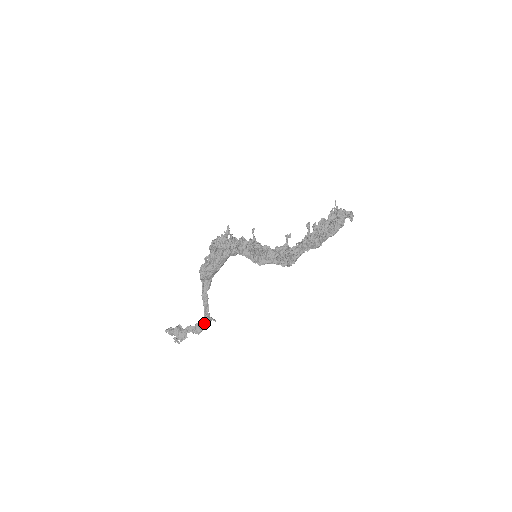
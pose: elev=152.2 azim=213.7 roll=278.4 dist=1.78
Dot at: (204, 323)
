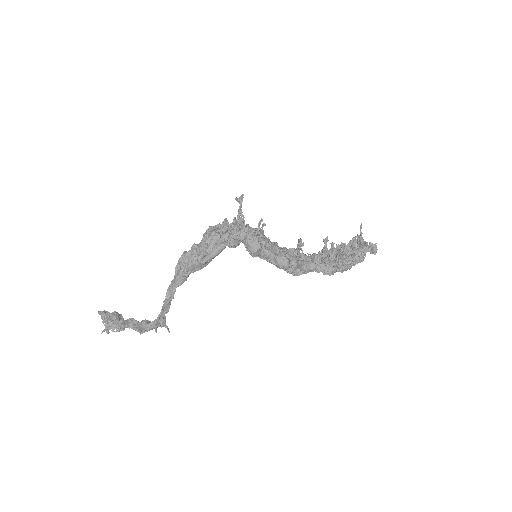
Dot at: (155, 321)
